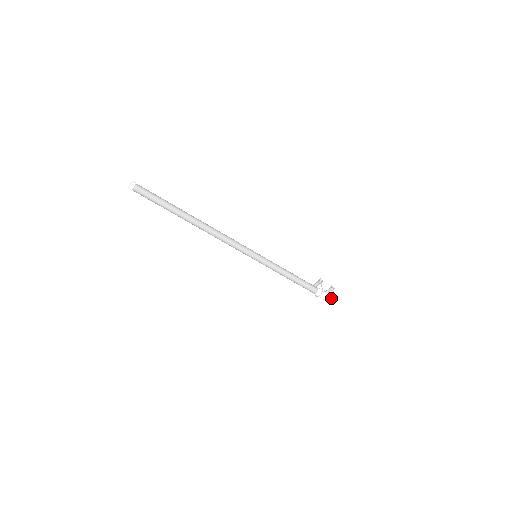
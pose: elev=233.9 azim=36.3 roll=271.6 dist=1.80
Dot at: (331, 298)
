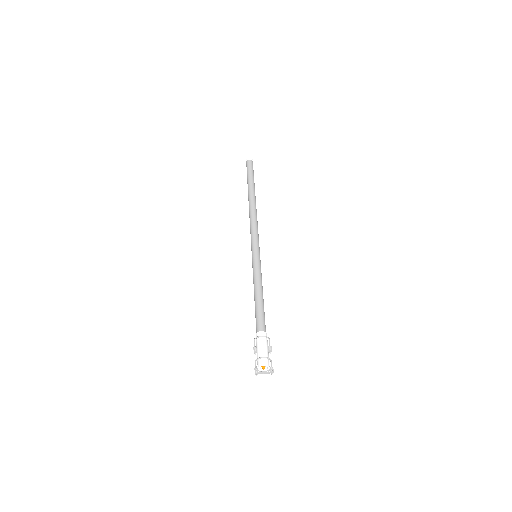
Dot at: (267, 355)
